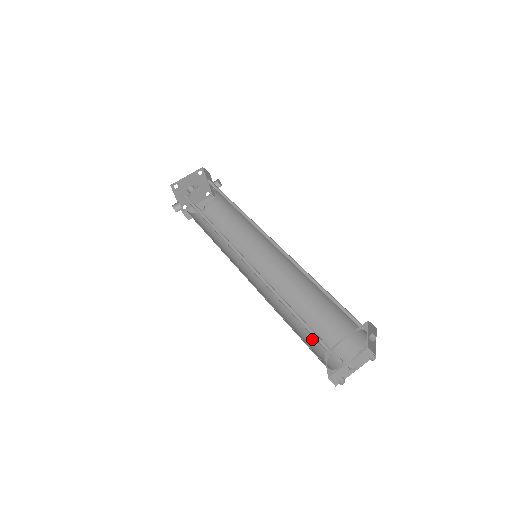
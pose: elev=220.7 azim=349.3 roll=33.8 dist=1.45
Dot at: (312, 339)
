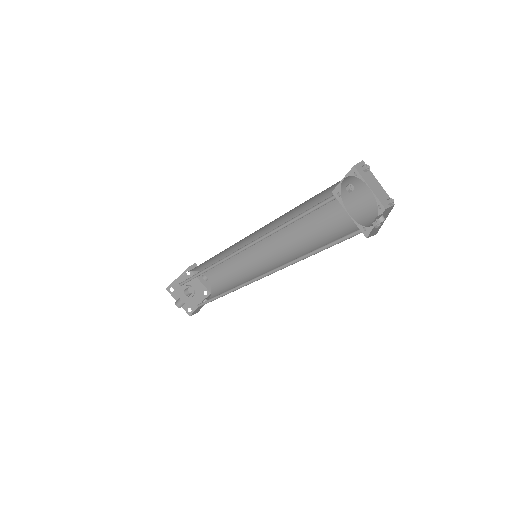
Dot at: (335, 242)
